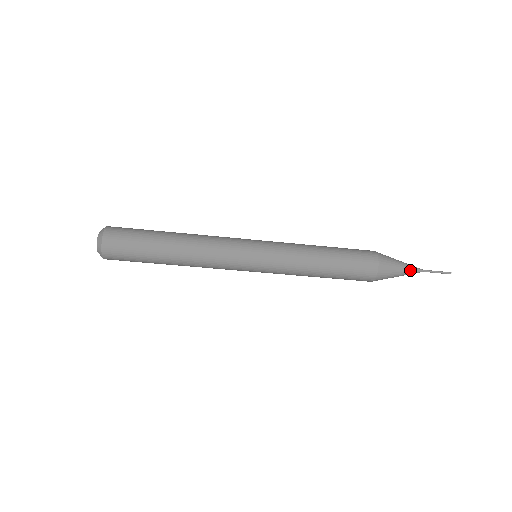
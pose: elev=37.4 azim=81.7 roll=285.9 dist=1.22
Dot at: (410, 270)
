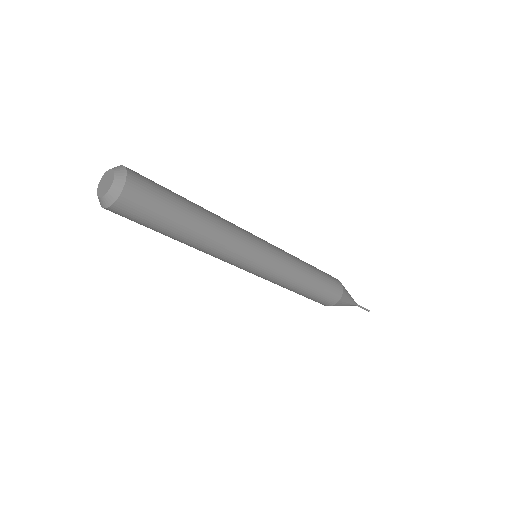
Dot at: (353, 299)
